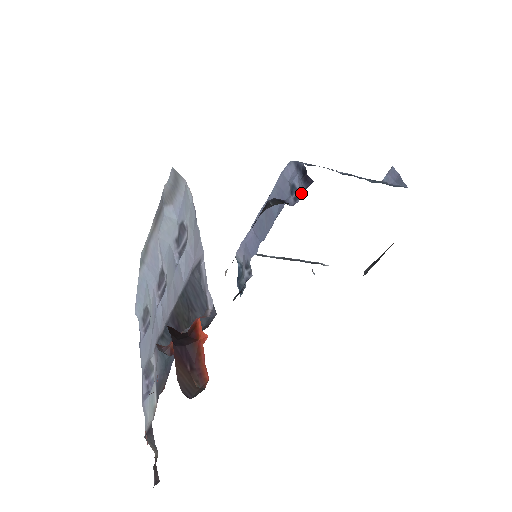
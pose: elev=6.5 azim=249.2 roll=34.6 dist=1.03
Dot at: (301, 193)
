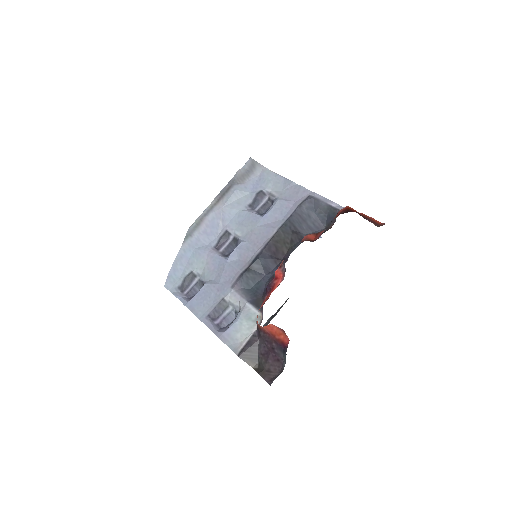
Dot at: occluded
